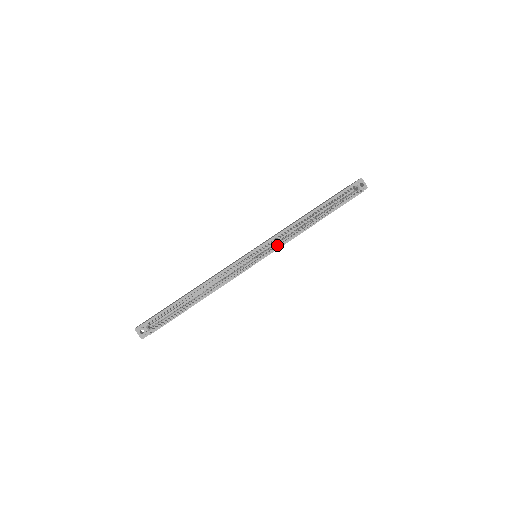
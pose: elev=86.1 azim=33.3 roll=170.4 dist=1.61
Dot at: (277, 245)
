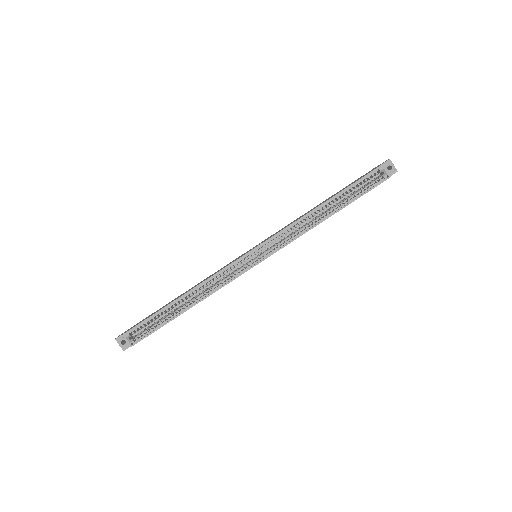
Dot at: (281, 243)
